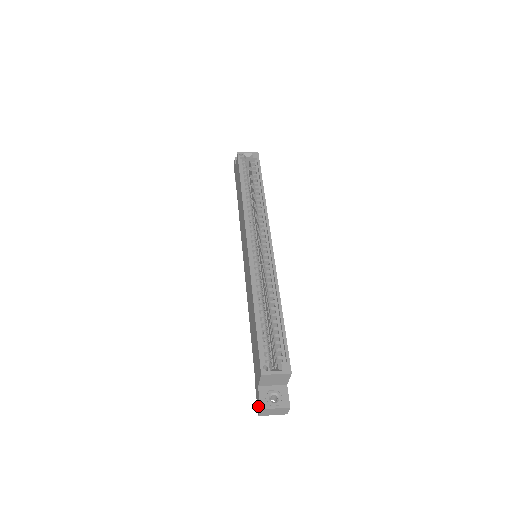
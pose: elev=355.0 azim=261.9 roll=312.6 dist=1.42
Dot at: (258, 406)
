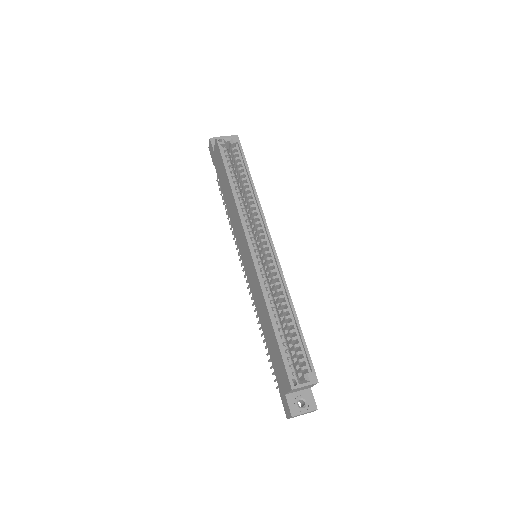
Dot at: (287, 412)
